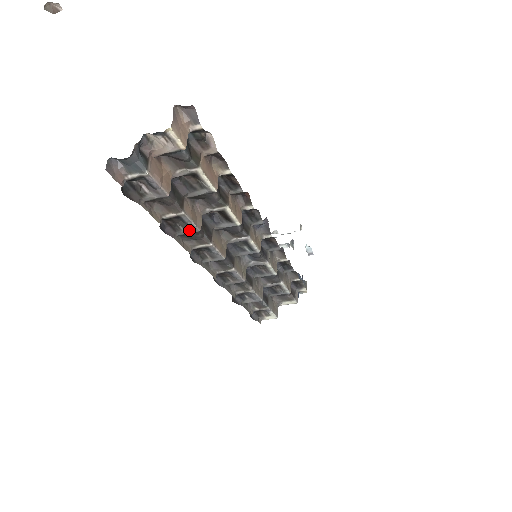
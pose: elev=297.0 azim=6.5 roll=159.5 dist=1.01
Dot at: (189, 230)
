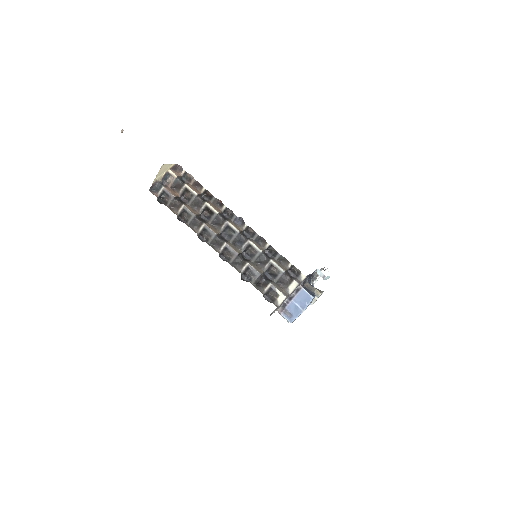
Dot at: (191, 217)
